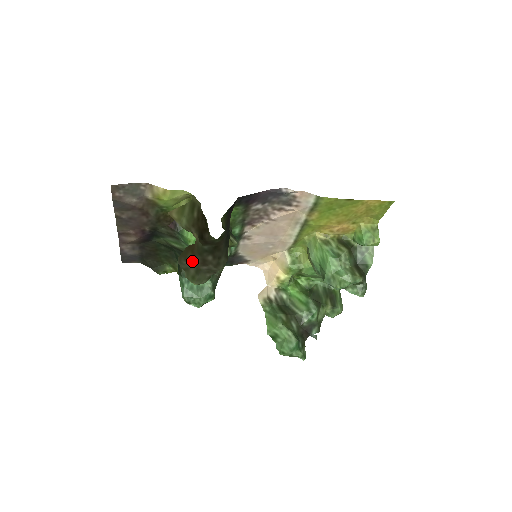
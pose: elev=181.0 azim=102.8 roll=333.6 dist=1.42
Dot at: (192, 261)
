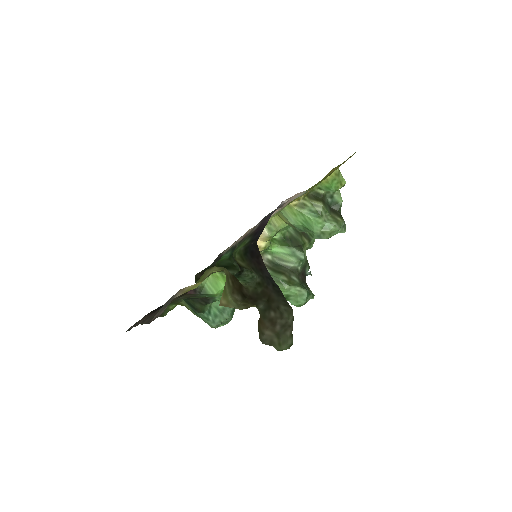
Dot at: (265, 330)
